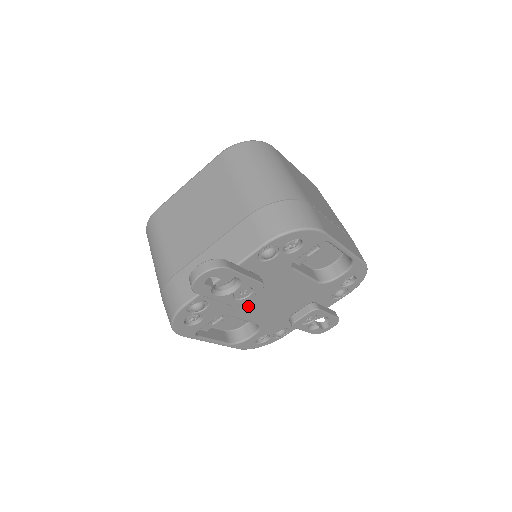
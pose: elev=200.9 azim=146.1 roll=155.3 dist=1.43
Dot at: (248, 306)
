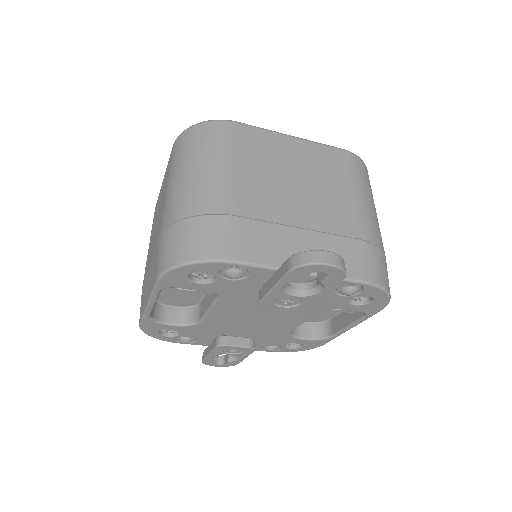
Dot at: (241, 305)
